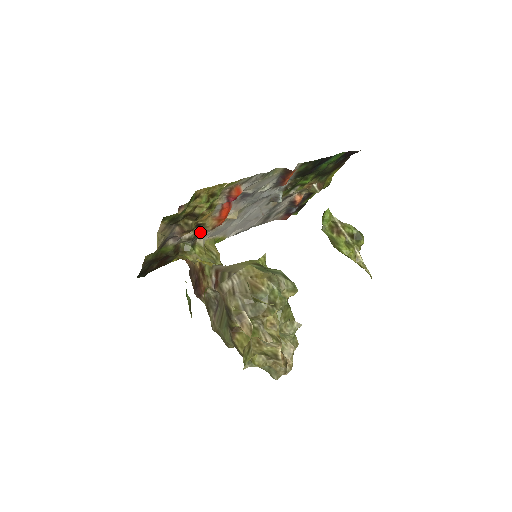
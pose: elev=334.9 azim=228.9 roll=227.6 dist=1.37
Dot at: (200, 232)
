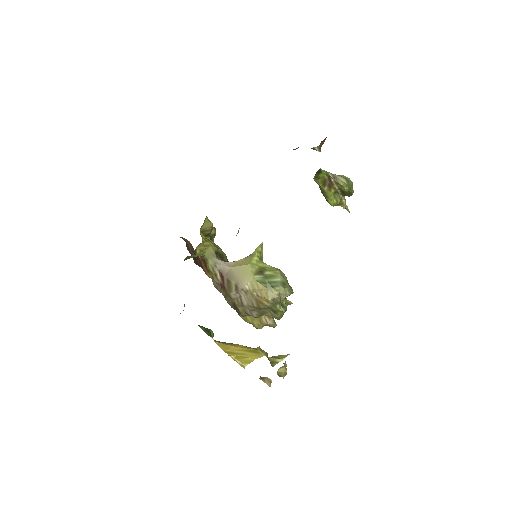
Dot at: occluded
